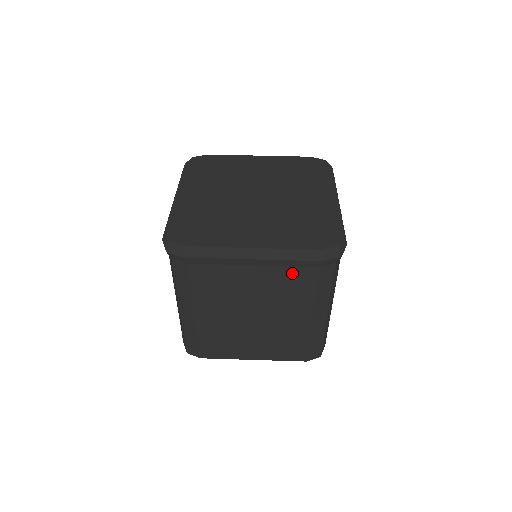
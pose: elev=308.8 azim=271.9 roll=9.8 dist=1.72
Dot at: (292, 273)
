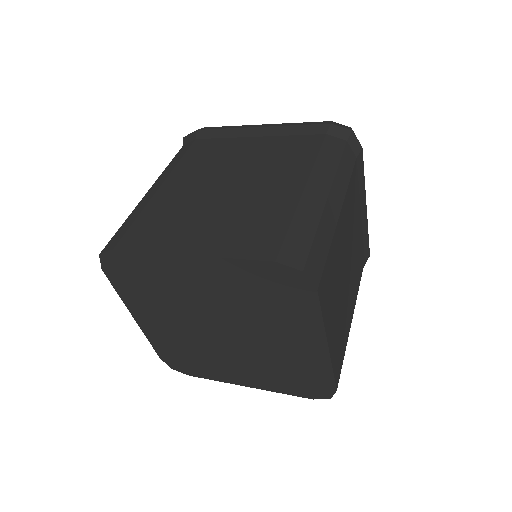
Dot at: (294, 141)
